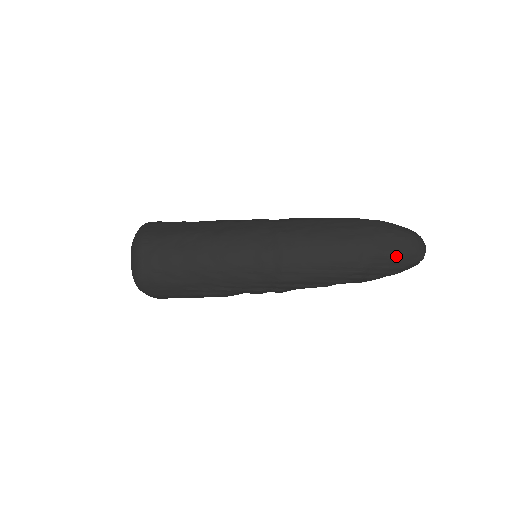
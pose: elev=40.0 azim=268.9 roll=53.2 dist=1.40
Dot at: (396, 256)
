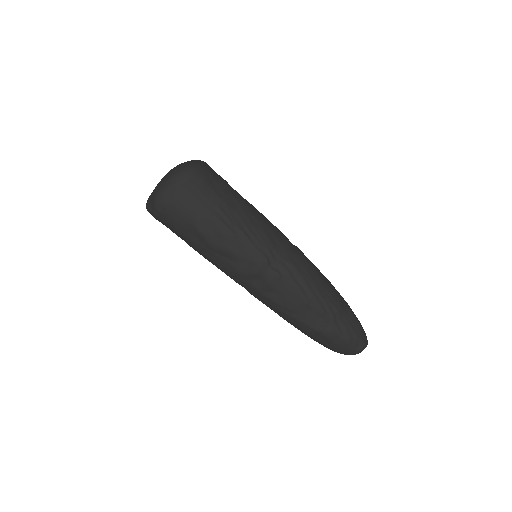
Dot at: (359, 323)
